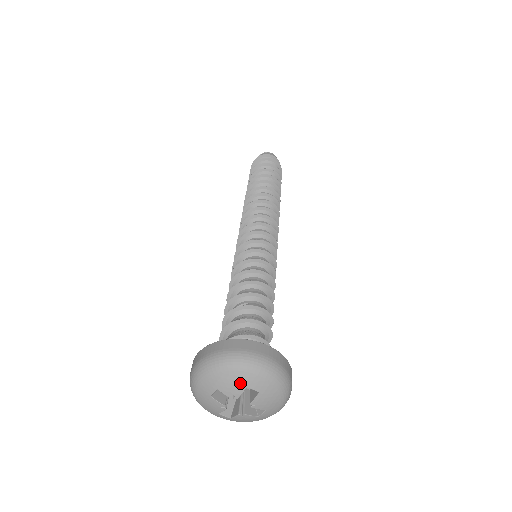
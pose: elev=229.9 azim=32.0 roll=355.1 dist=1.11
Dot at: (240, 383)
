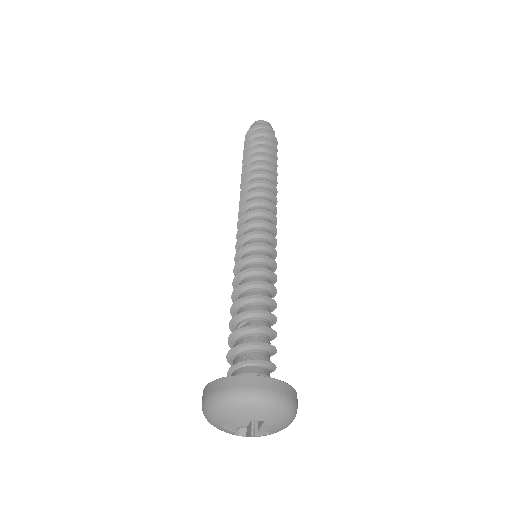
Dot at: (245, 417)
